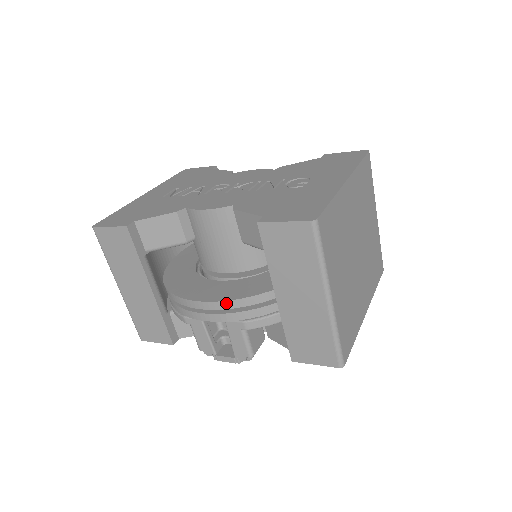
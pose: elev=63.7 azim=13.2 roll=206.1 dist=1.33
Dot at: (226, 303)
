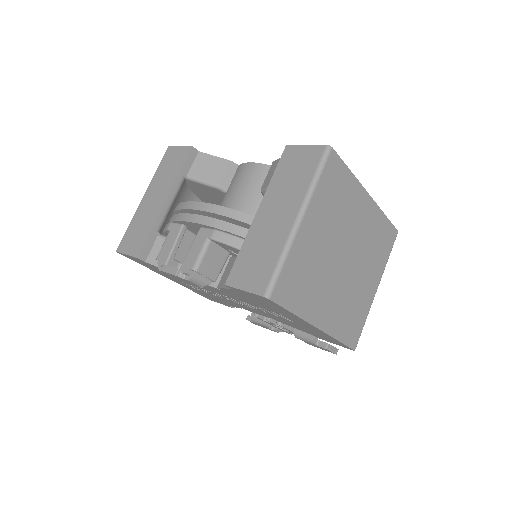
Dot at: (215, 207)
